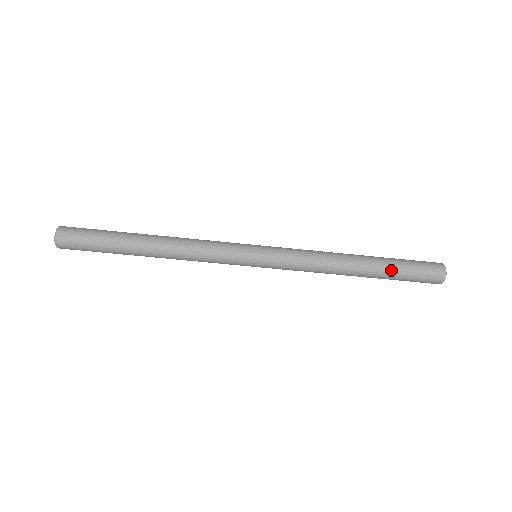
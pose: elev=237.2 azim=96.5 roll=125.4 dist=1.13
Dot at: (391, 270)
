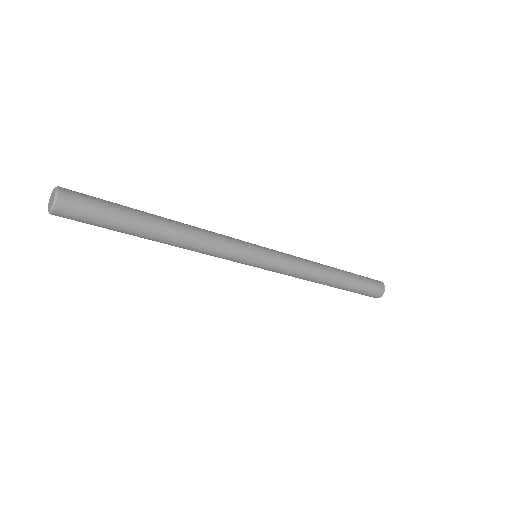
Dot at: (353, 285)
